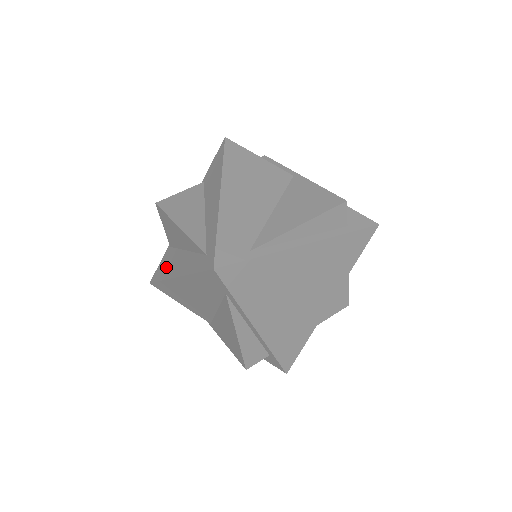
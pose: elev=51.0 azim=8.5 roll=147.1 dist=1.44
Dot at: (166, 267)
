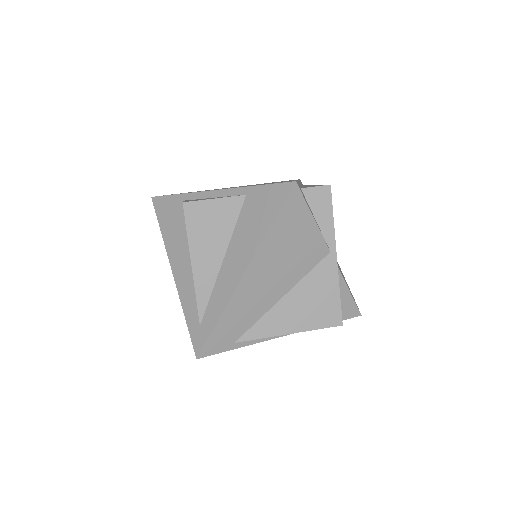
Dot at: (170, 226)
